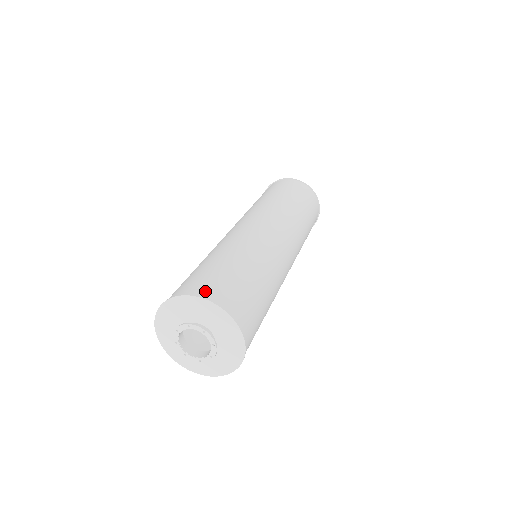
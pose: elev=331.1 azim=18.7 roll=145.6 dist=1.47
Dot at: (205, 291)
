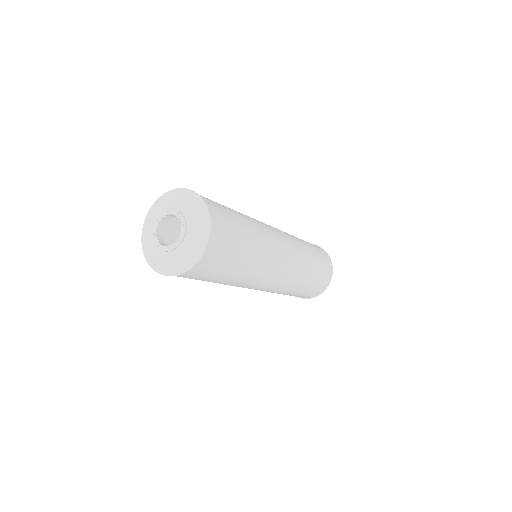
Dot at: (211, 205)
